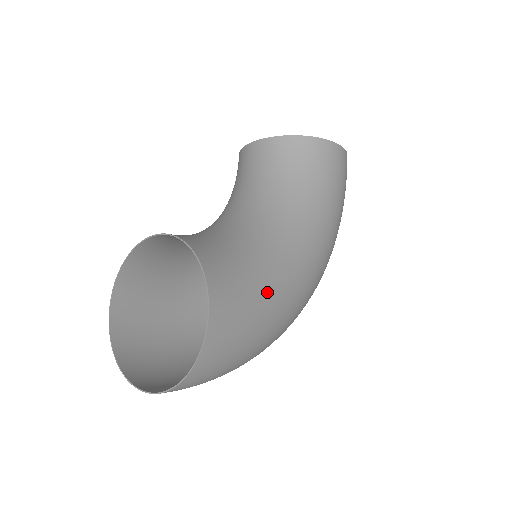
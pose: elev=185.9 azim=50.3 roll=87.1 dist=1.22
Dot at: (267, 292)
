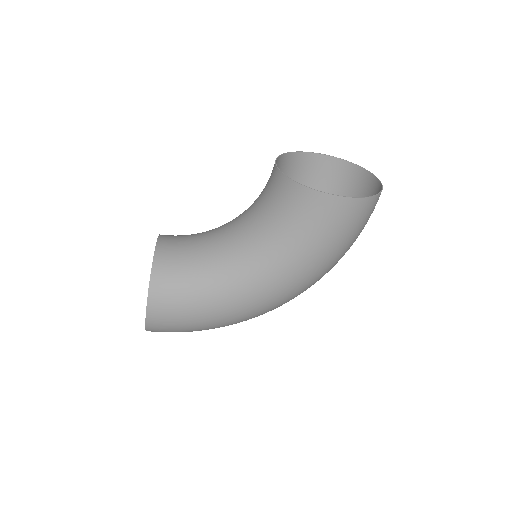
Dot at: (203, 307)
